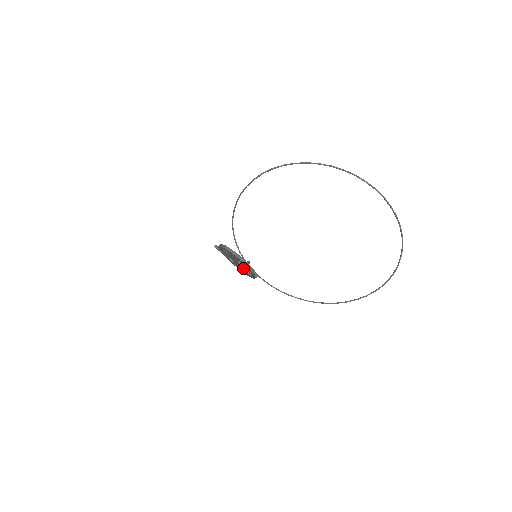
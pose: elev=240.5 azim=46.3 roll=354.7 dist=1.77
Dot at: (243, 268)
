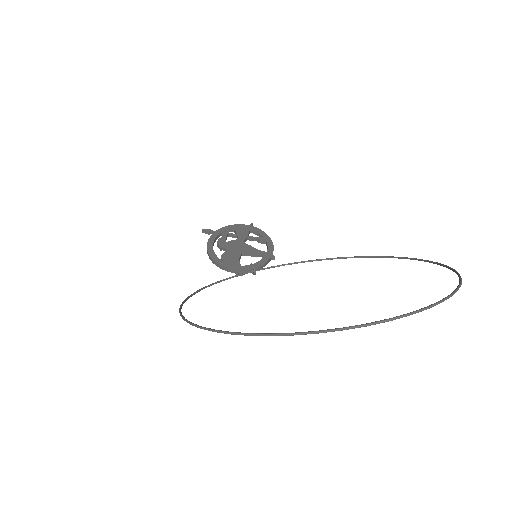
Dot at: occluded
